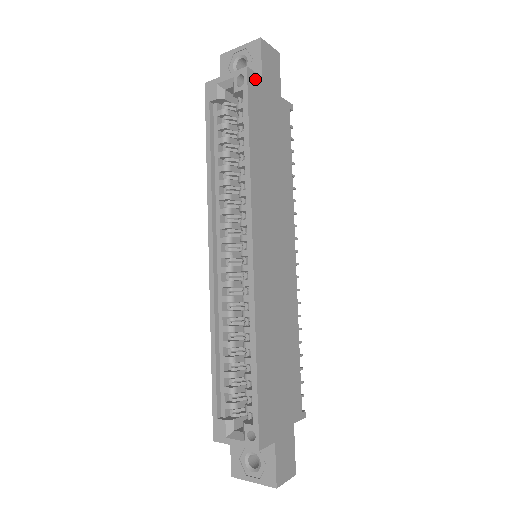
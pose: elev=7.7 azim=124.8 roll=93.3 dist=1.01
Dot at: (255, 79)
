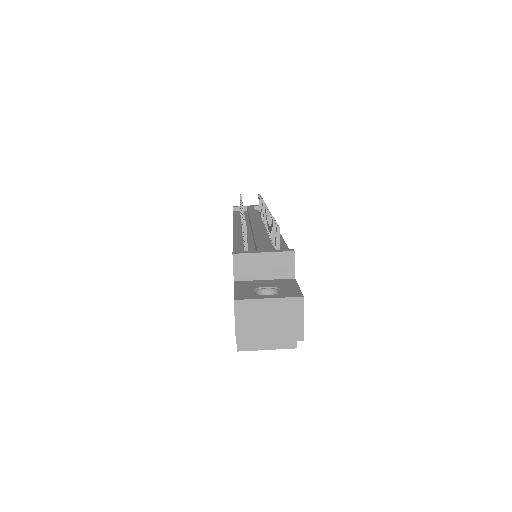
Dot at: occluded
